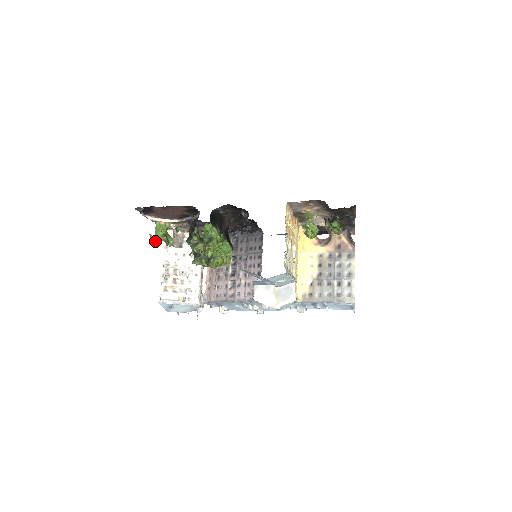
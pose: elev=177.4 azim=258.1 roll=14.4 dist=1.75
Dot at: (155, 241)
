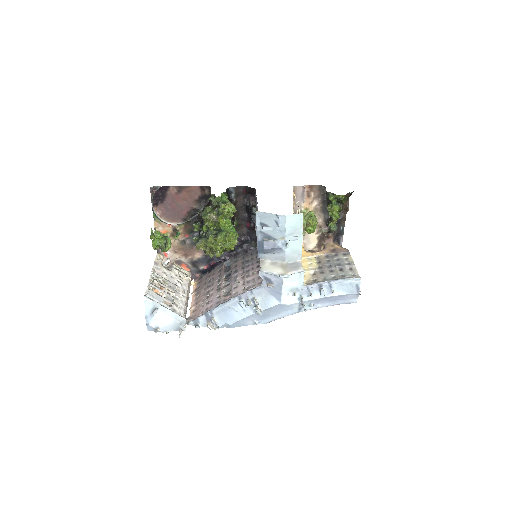
Dot at: occluded
